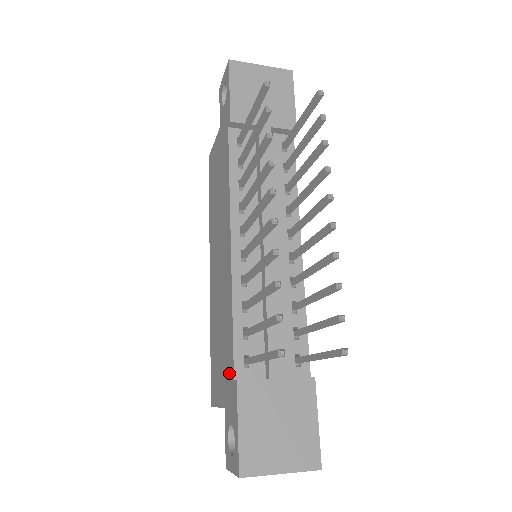
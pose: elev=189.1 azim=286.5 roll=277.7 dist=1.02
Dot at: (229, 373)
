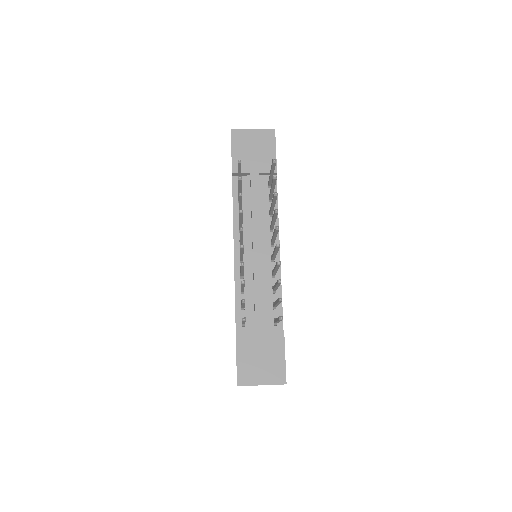
Dot at: occluded
